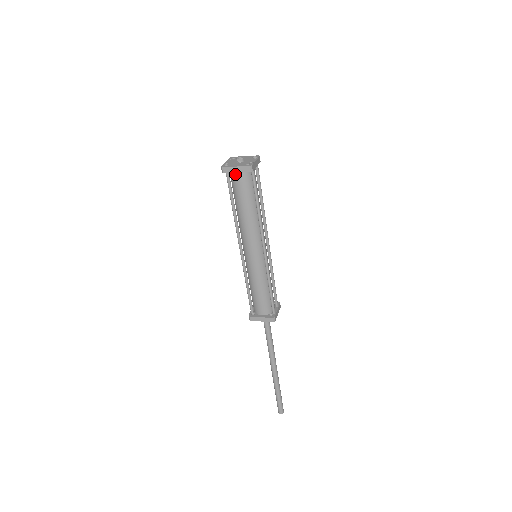
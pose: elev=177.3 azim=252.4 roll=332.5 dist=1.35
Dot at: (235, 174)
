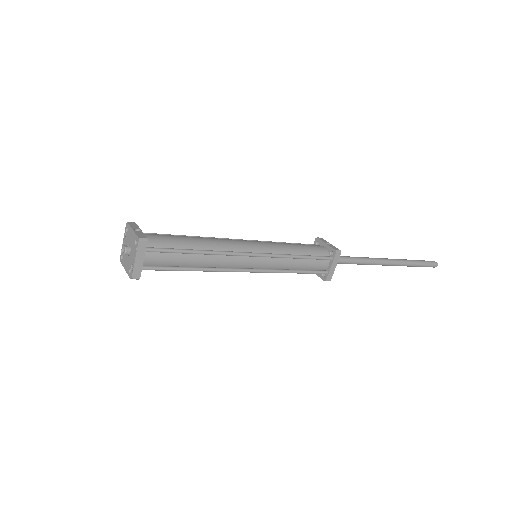
Dot at: occluded
